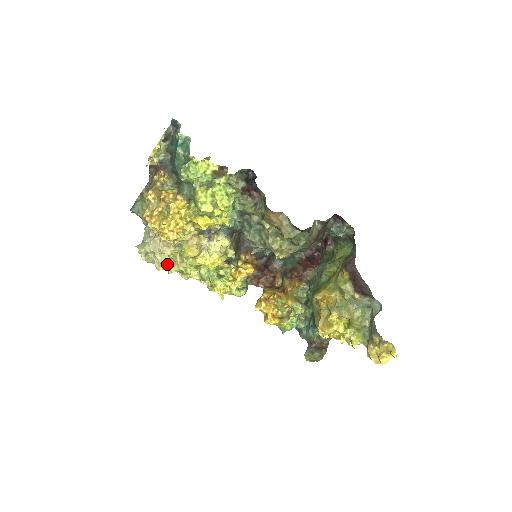
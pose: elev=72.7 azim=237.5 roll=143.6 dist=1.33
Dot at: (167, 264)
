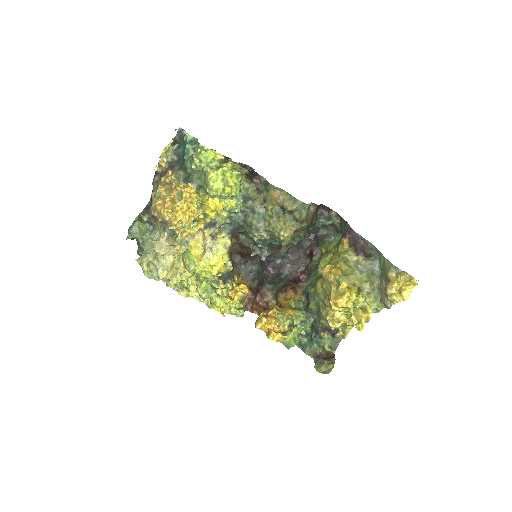
Dot at: (170, 270)
